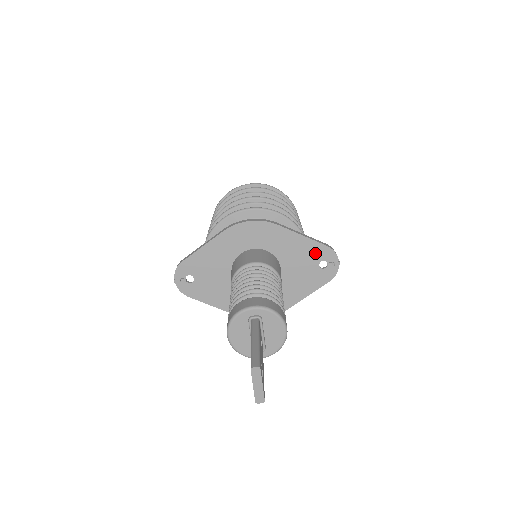
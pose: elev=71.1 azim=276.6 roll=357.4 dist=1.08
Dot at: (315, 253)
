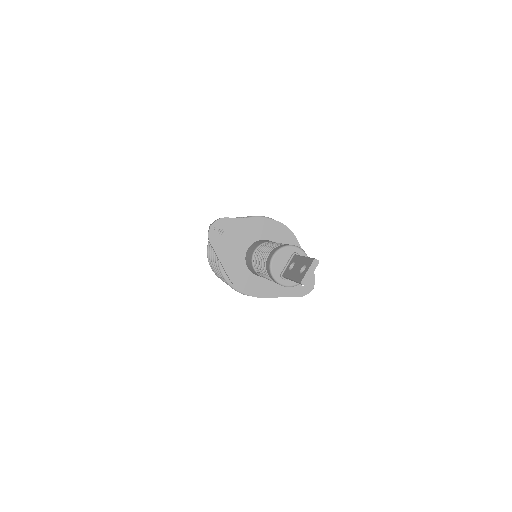
Dot at: occluded
